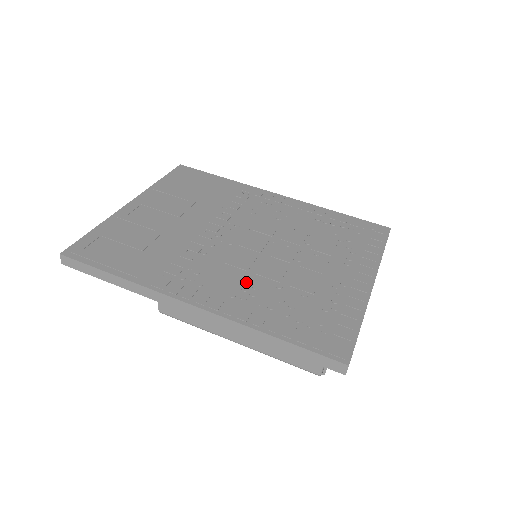
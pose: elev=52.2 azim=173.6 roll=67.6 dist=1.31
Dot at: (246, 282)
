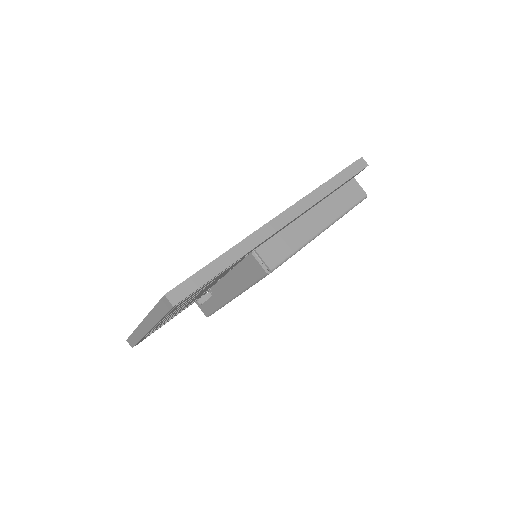
Dot at: occluded
